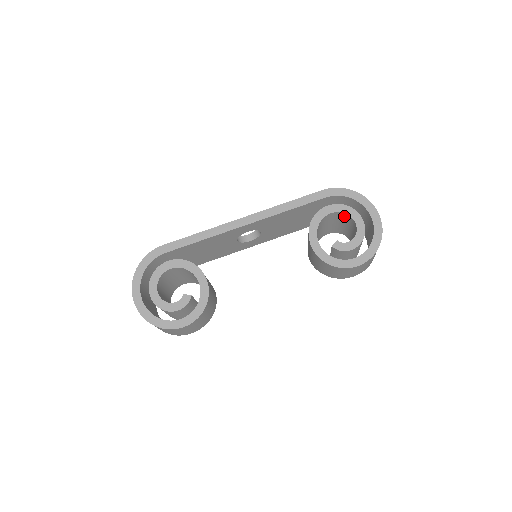
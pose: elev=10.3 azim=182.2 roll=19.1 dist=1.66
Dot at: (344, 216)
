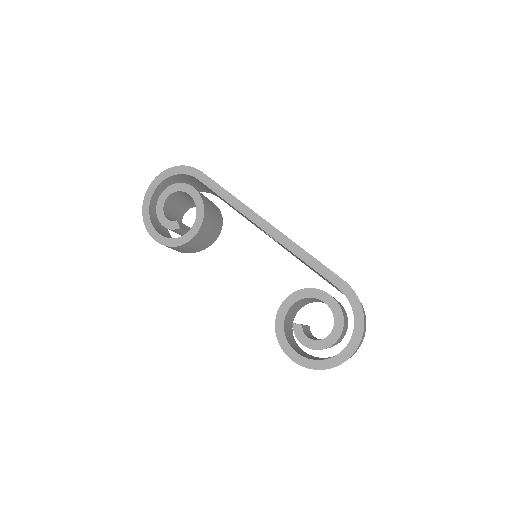
Dot at: occluded
